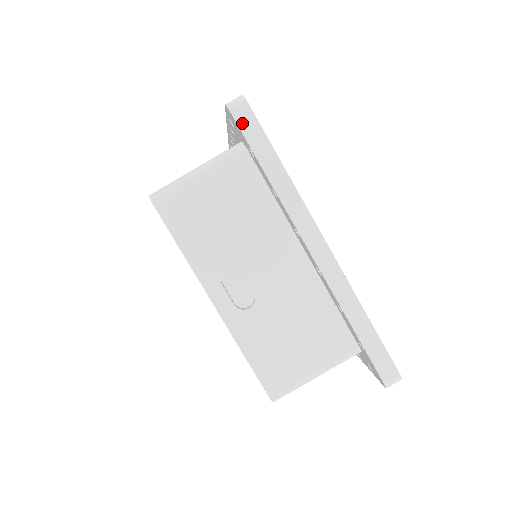
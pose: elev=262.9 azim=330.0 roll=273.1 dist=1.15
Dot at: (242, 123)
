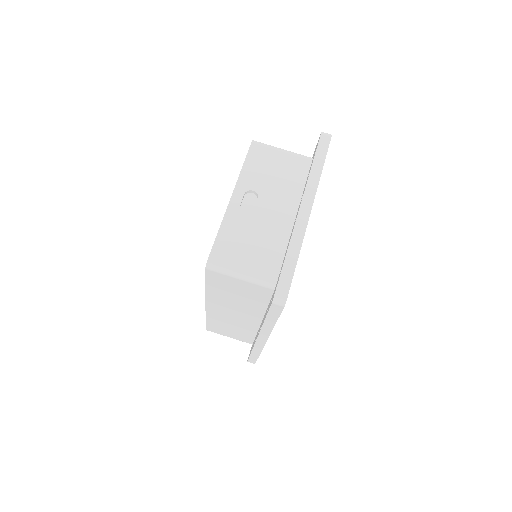
Dot at: (322, 140)
